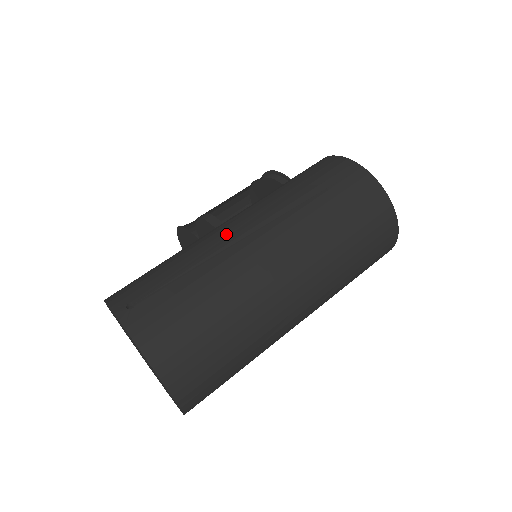
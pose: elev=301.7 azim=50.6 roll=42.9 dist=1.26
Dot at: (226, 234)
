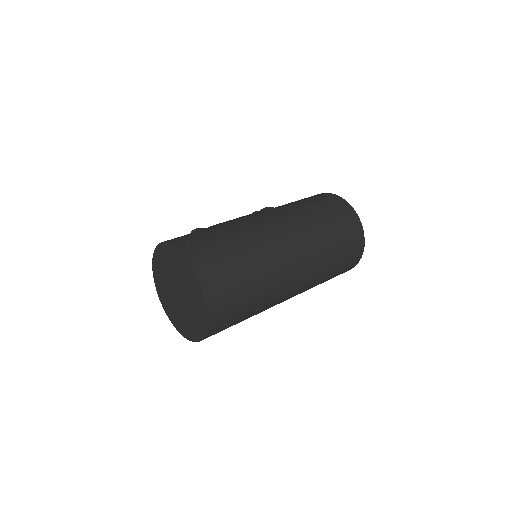
Dot at: (253, 218)
